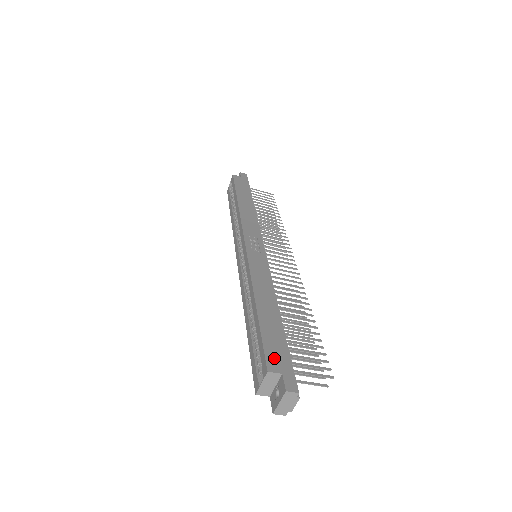
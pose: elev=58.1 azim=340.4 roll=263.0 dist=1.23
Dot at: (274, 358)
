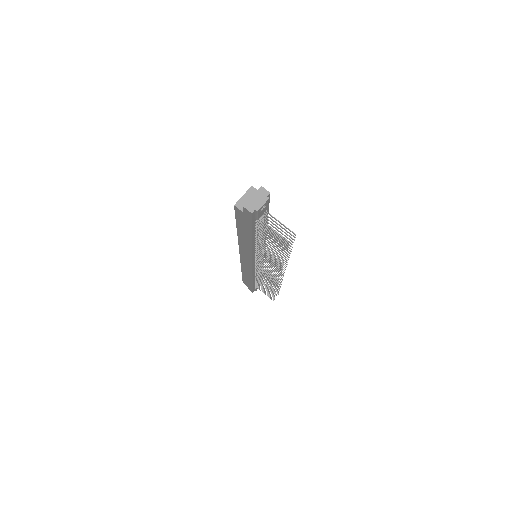
Dot at: occluded
